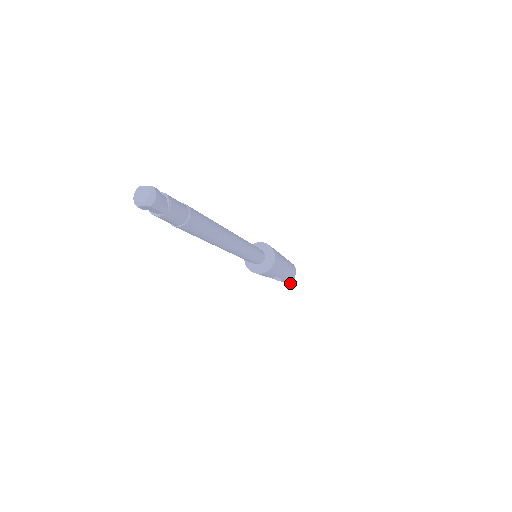
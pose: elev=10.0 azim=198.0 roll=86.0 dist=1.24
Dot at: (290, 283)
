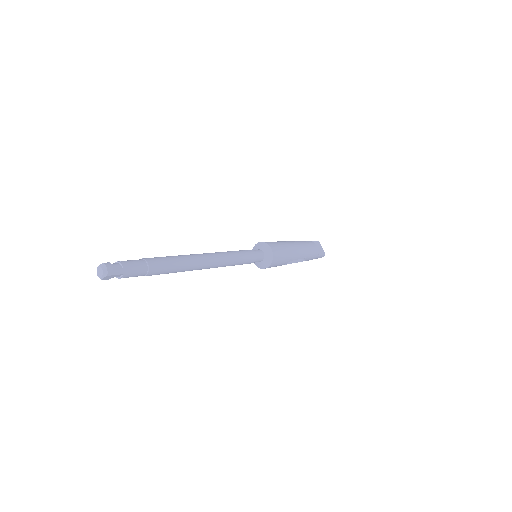
Dot at: (321, 257)
